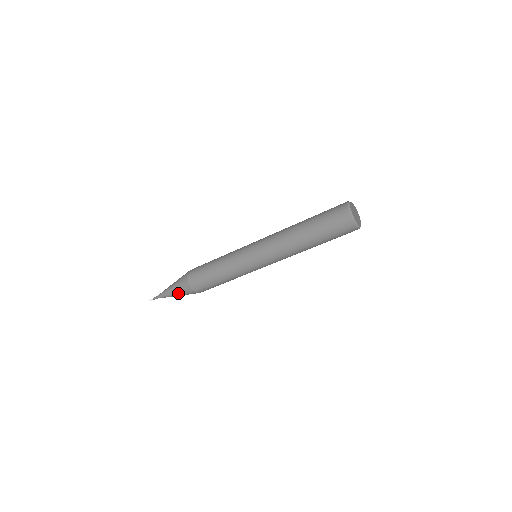
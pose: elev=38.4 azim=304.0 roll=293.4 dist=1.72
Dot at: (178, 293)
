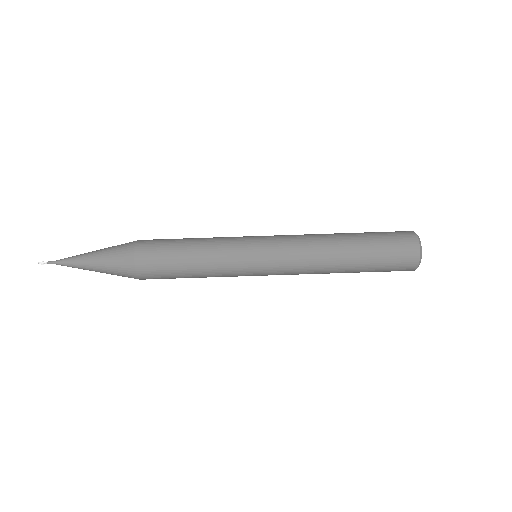
Dot at: (103, 260)
